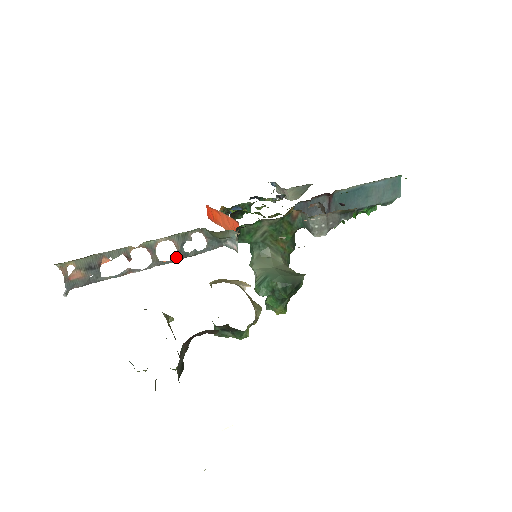
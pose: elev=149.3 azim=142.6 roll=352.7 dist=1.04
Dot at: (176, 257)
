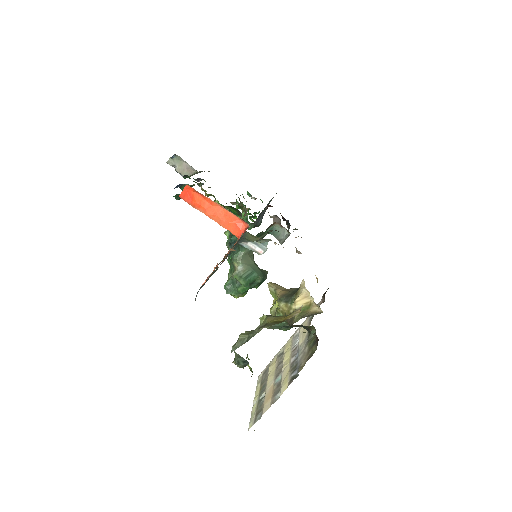
Dot at: occluded
